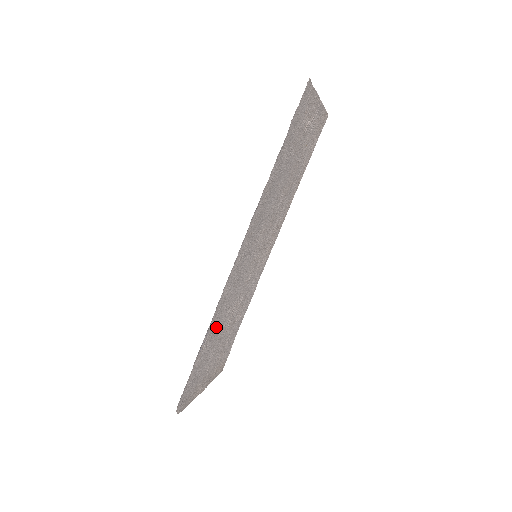
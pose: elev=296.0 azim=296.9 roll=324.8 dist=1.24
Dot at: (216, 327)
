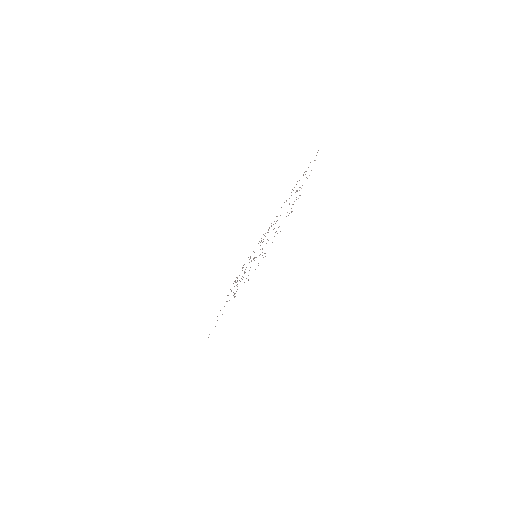
Dot at: occluded
